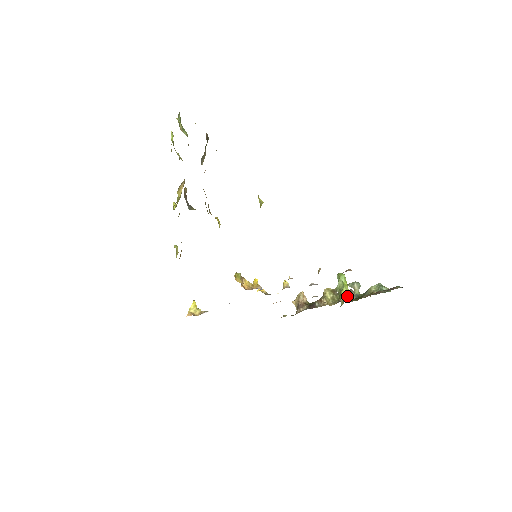
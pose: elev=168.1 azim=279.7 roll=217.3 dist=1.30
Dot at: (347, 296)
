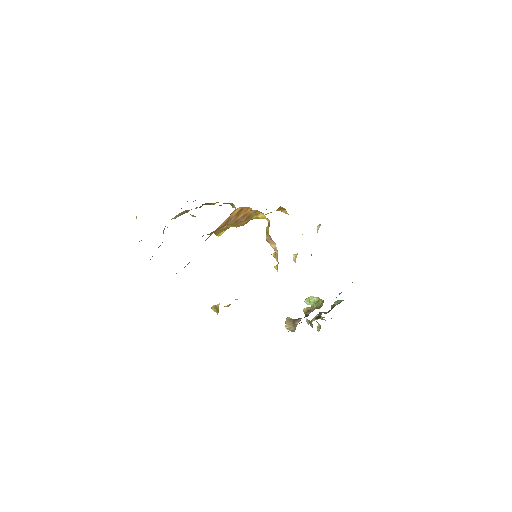
Dot at: occluded
